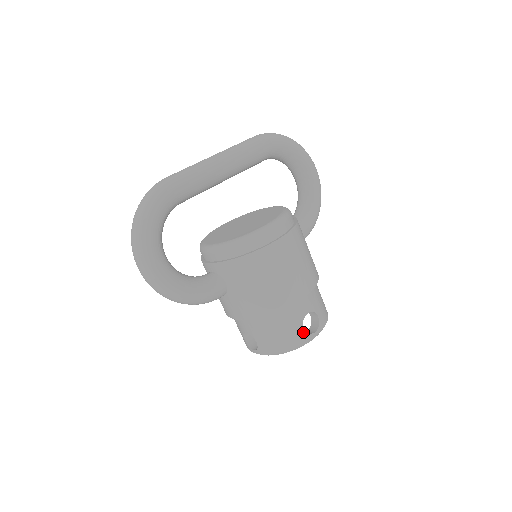
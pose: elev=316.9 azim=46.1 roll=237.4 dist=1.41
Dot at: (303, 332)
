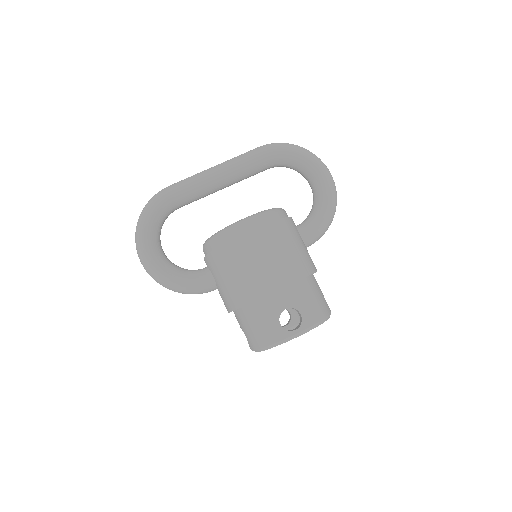
Dot at: (280, 328)
